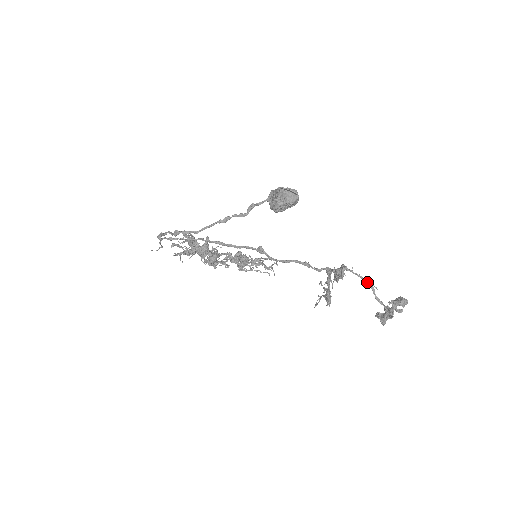
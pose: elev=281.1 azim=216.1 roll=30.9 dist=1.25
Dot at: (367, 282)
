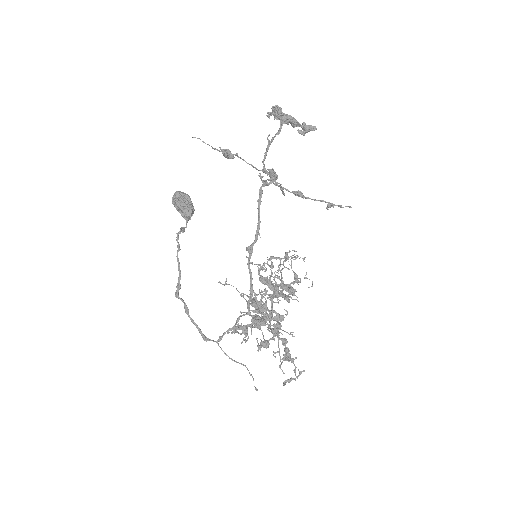
Dot at: (267, 145)
